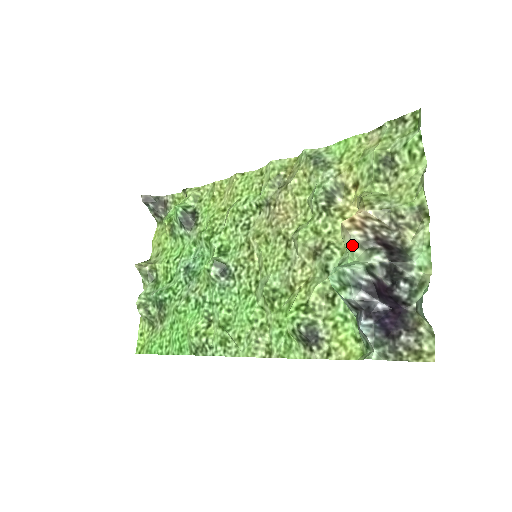
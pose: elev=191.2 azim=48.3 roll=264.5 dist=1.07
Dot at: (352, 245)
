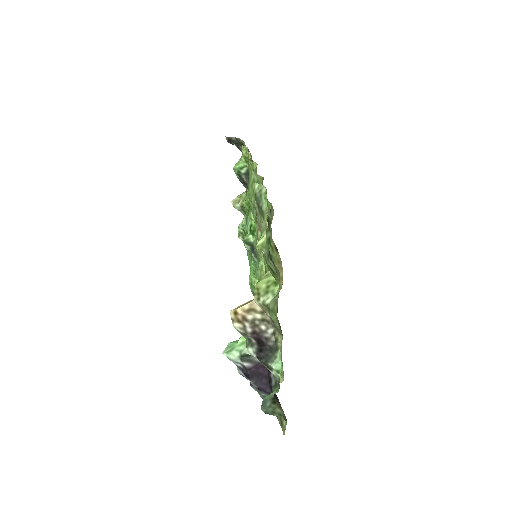
Dot at: occluded
